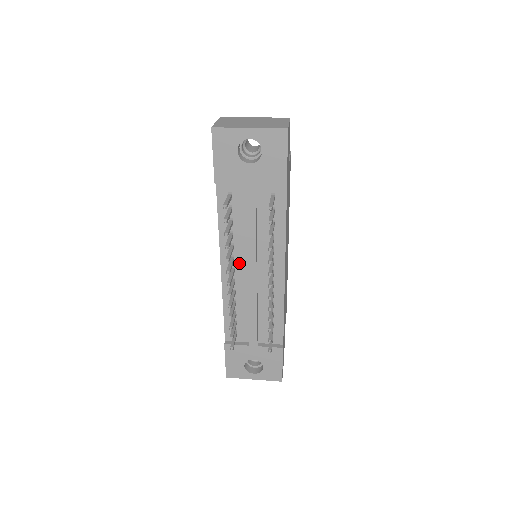
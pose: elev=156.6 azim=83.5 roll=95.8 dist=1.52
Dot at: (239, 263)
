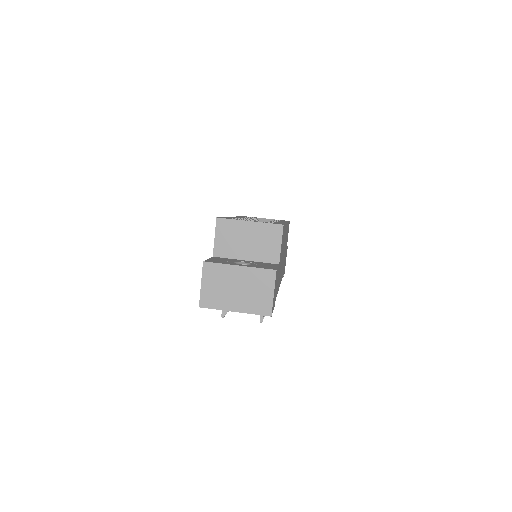
Dot at: occluded
